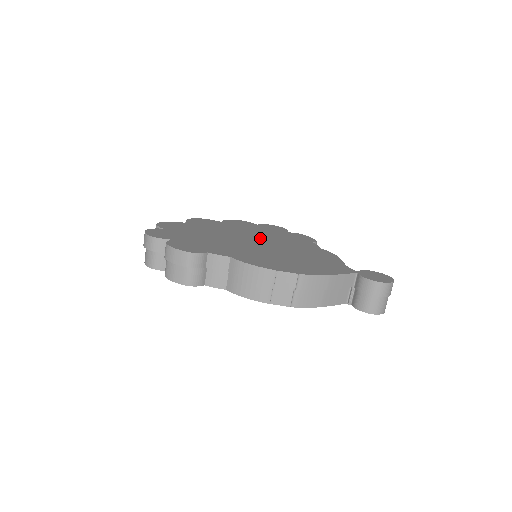
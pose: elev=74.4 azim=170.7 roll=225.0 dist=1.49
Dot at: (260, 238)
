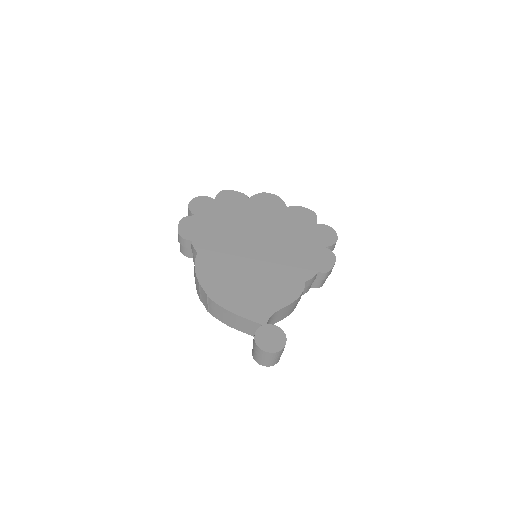
Dot at: (273, 243)
